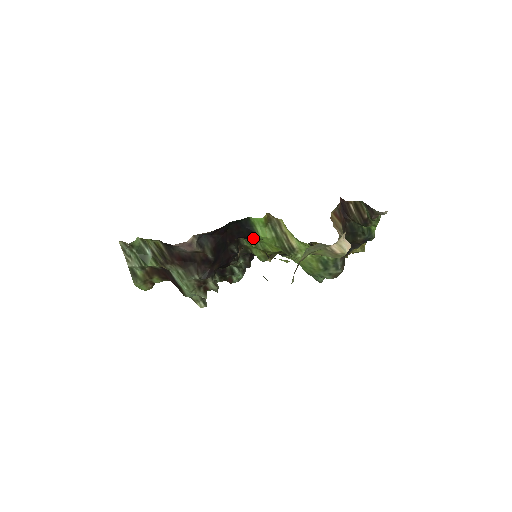
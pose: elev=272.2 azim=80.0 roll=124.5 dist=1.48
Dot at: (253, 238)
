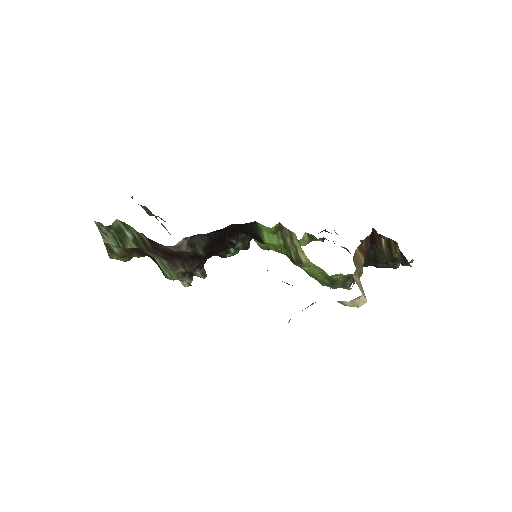
Dot at: (257, 239)
